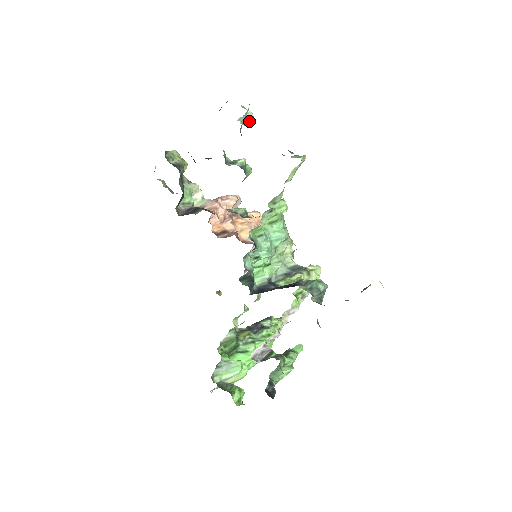
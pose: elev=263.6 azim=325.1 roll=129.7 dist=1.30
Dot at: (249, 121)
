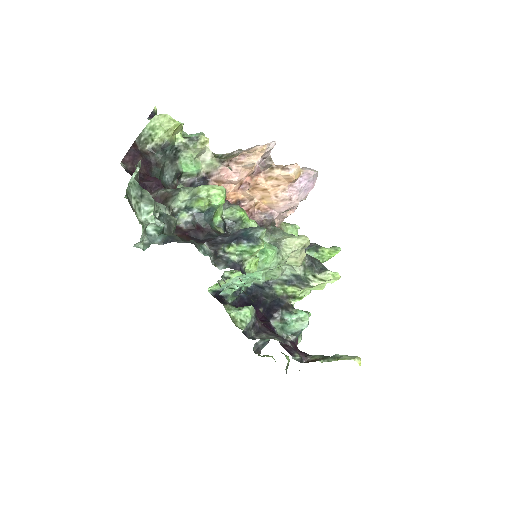
Dot at: (149, 245)
